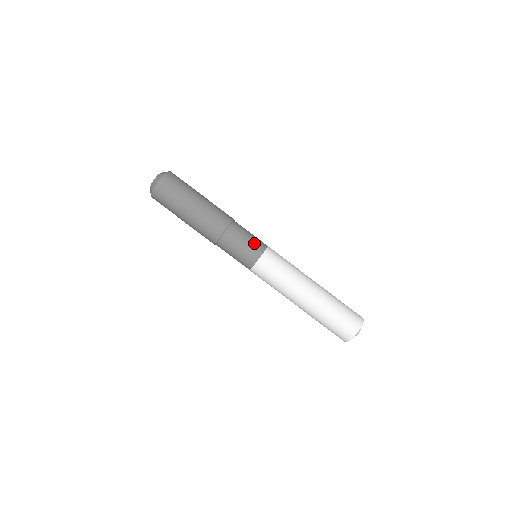
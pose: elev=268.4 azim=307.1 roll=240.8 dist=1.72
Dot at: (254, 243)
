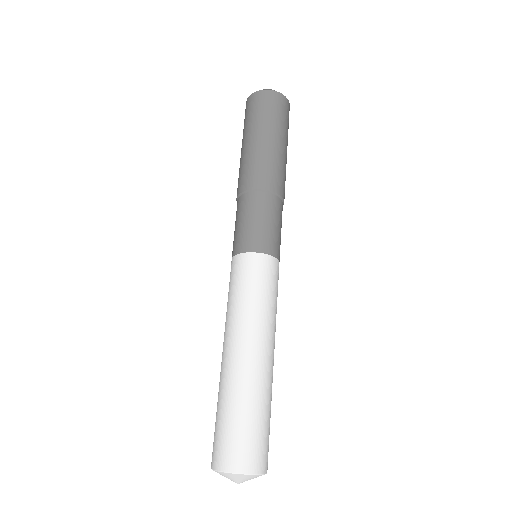
Dot at: (279, 240)
